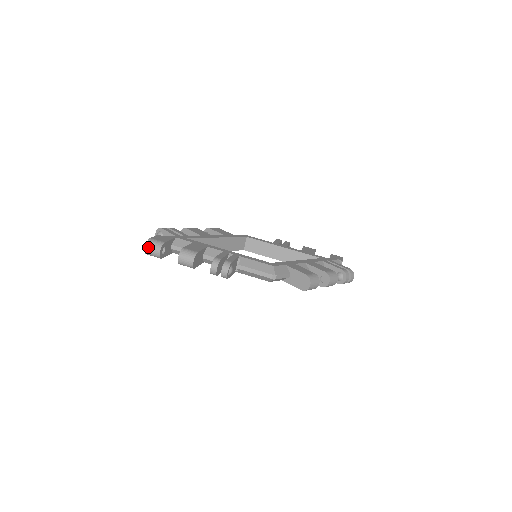
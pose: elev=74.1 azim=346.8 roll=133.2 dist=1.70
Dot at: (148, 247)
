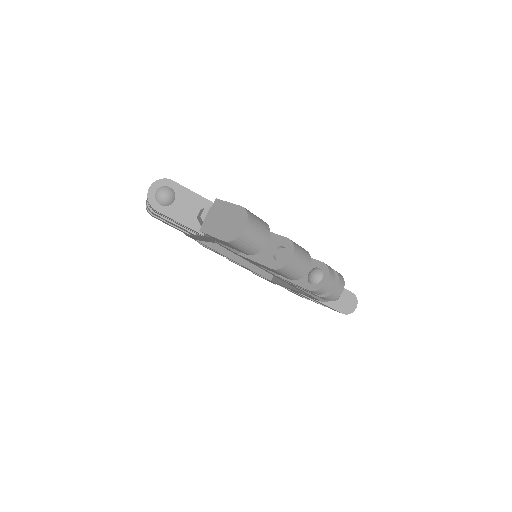
Dot at: (251, 227)
